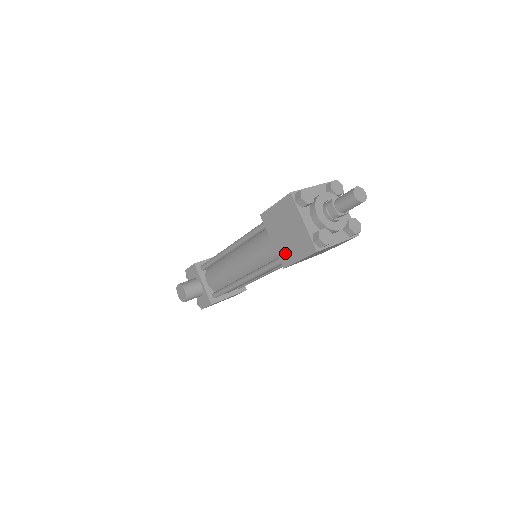
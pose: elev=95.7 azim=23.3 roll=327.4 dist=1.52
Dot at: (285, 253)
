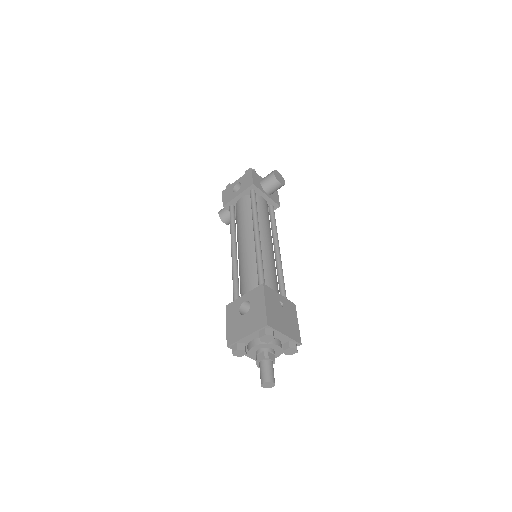
Dot at: occluded
